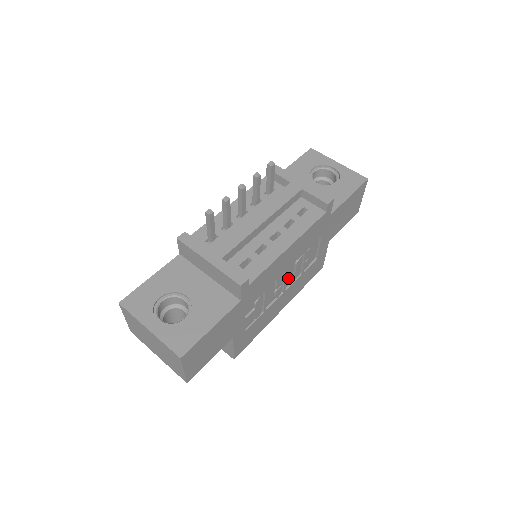
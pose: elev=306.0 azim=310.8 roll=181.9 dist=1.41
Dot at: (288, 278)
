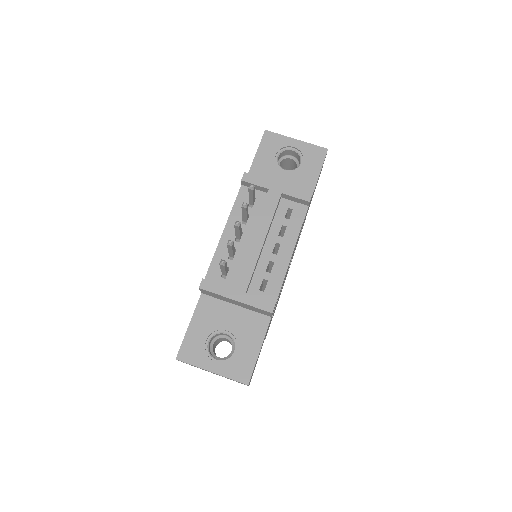
Dot at: occluded
